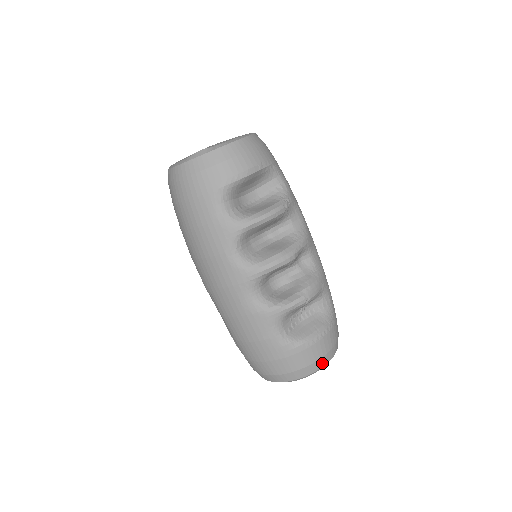
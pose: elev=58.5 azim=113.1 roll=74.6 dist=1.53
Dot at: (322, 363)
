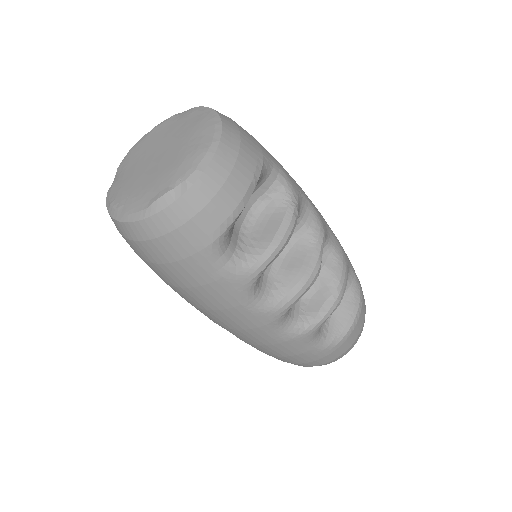
Dot at: (359, 336)
